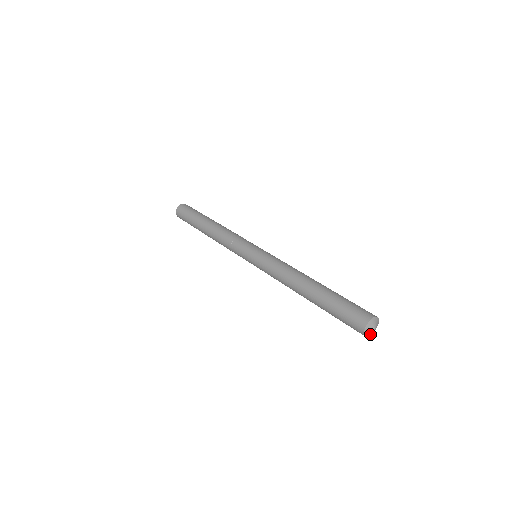
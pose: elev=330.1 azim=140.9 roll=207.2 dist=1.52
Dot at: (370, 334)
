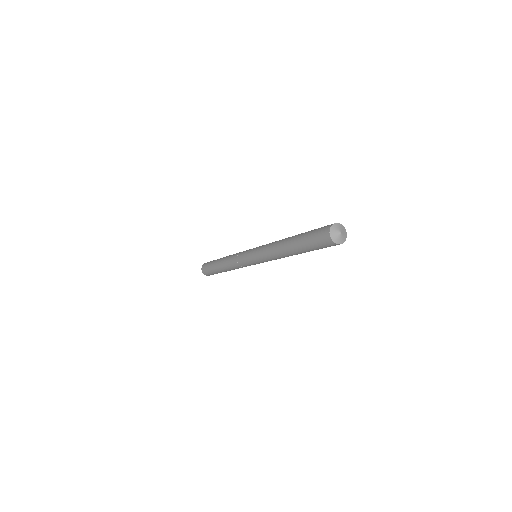
Dot at: (337, 240)
